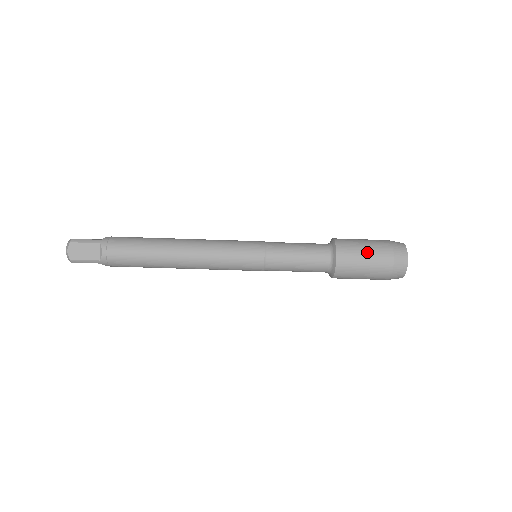
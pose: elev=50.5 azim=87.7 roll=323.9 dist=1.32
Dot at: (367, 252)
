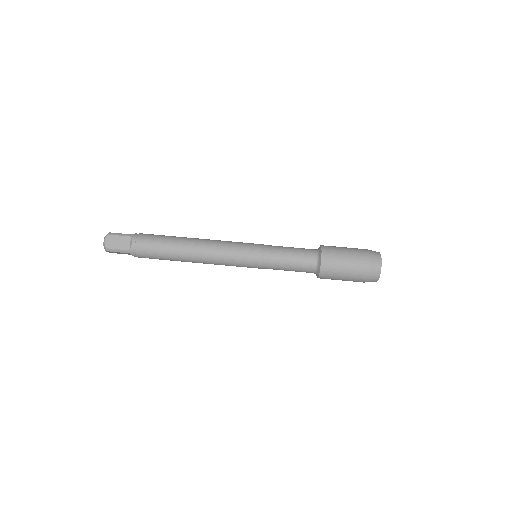
Dot at: occluded
